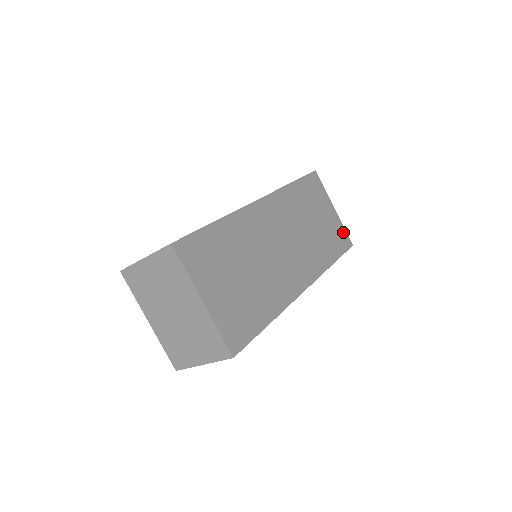
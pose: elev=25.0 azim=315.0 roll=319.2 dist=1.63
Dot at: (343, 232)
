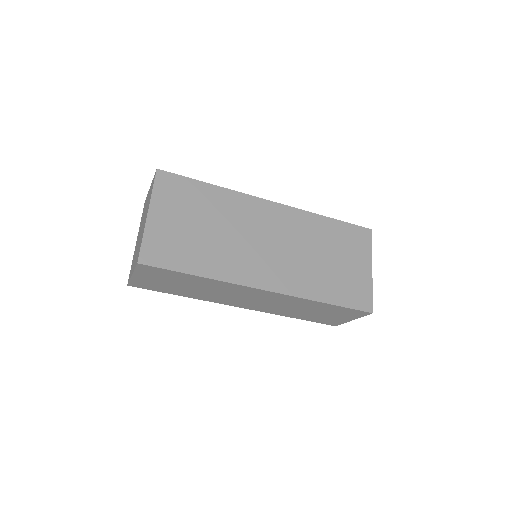
Dot at: (367, 294)
